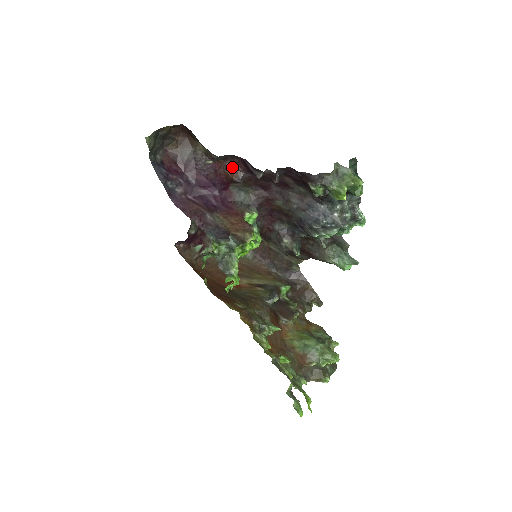
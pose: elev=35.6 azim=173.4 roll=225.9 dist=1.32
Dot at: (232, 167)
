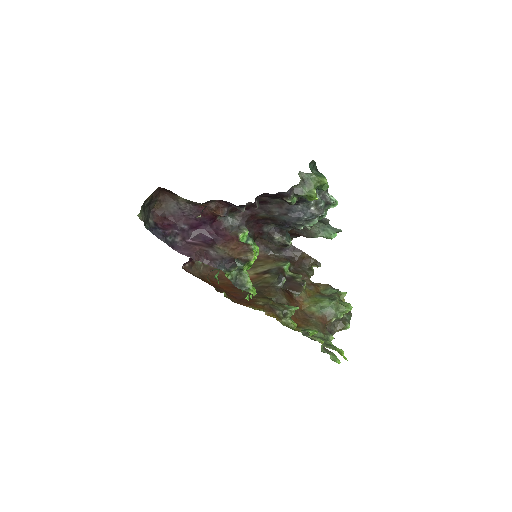
Dot at: (215, 207)
